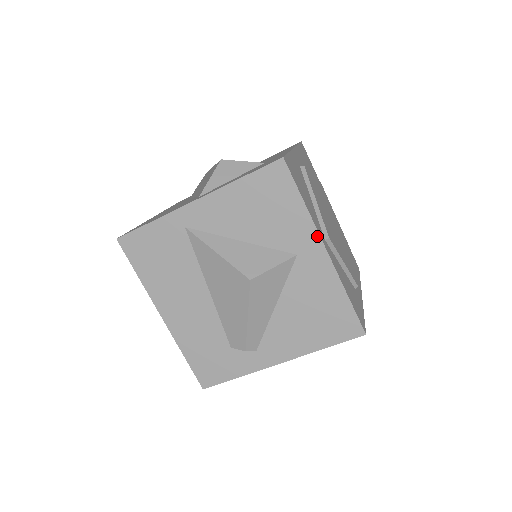
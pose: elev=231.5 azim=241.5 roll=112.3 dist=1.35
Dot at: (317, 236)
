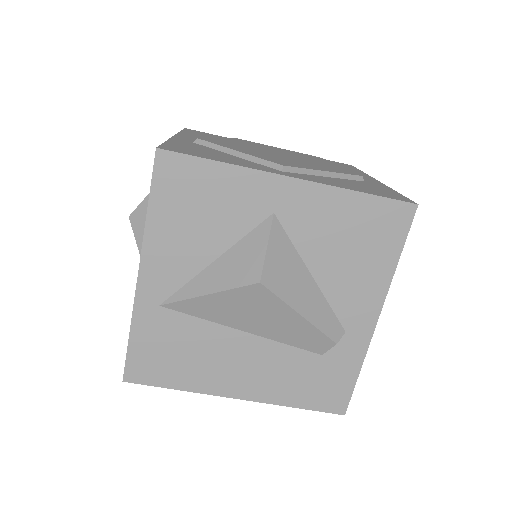
Dot at: (269, 176)
